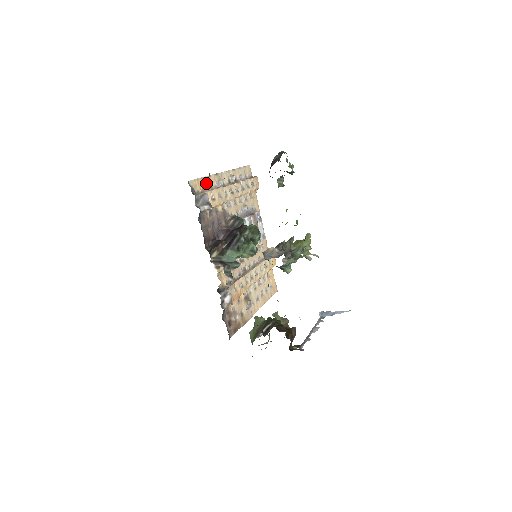
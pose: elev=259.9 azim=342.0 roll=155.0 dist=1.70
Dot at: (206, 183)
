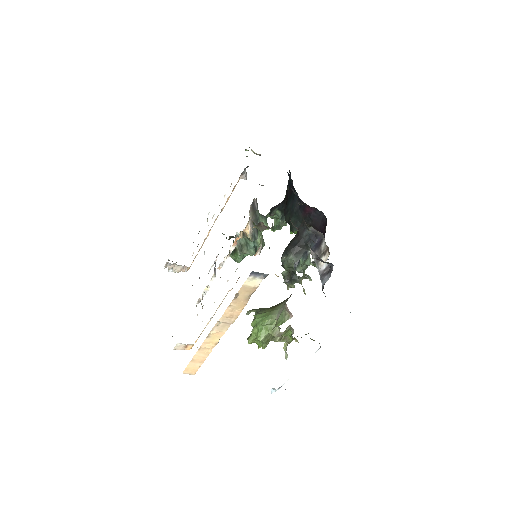
Dot at: occluded
